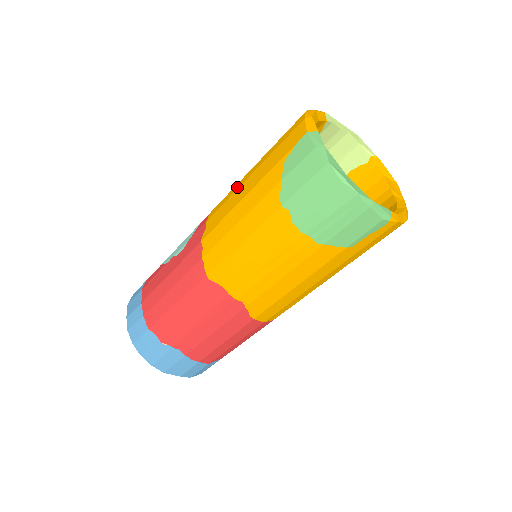
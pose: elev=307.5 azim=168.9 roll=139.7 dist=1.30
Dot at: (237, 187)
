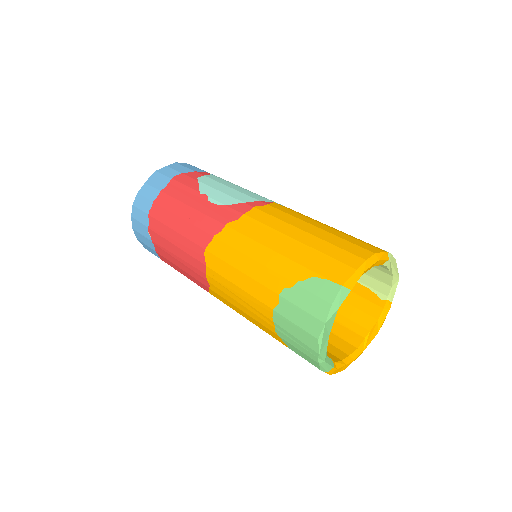
Dot at: (282, 228)
